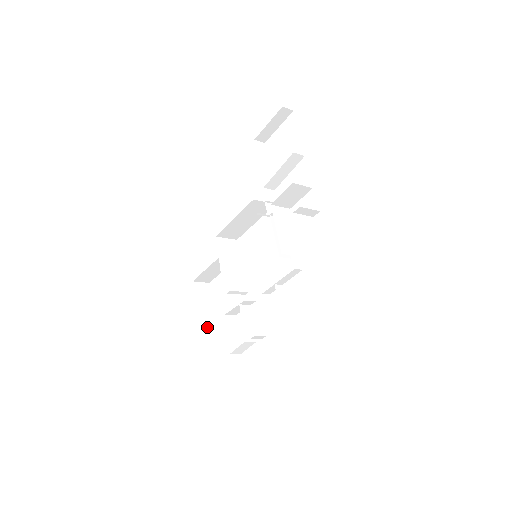
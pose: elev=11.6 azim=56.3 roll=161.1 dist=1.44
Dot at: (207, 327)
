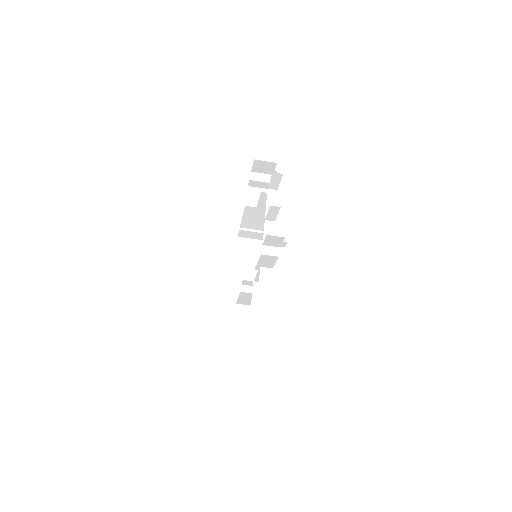
Dot at: occluded
